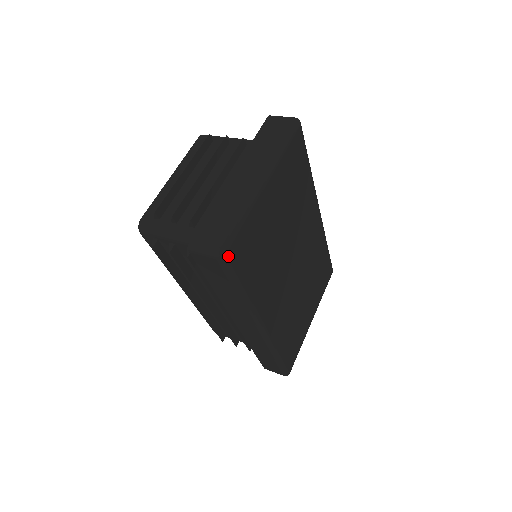
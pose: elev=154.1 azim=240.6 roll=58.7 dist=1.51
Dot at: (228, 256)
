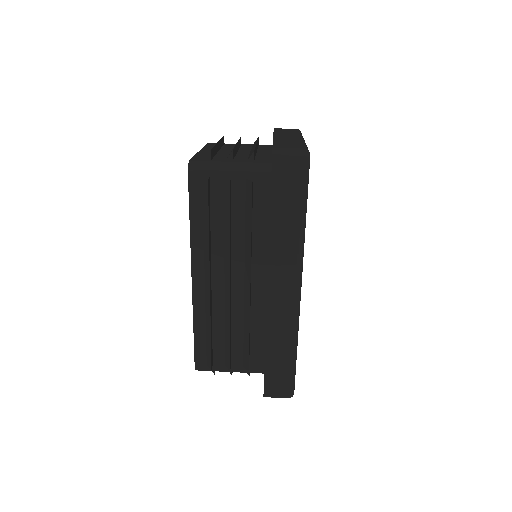
Dot at: occluded
